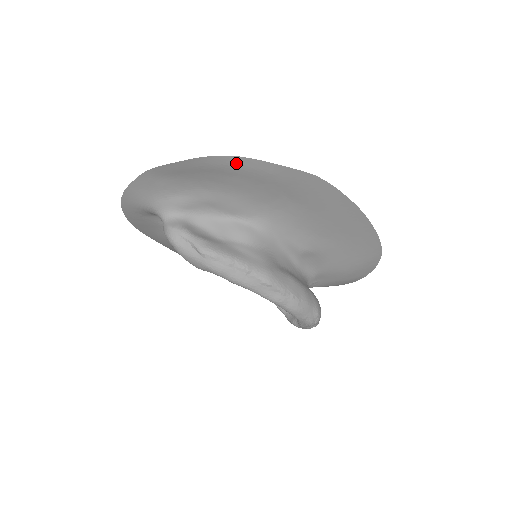
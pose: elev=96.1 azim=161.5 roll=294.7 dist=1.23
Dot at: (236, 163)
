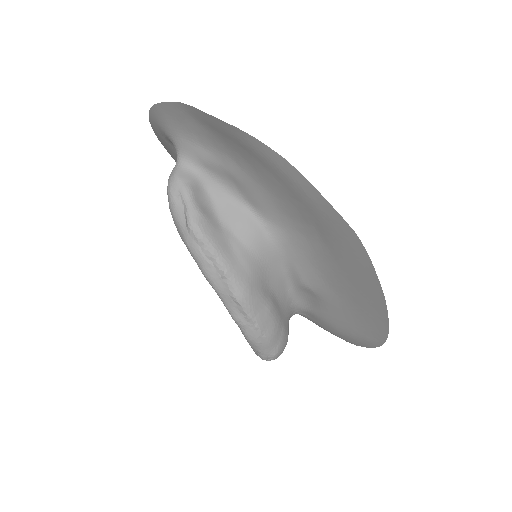
Dot at: (277, 162)
